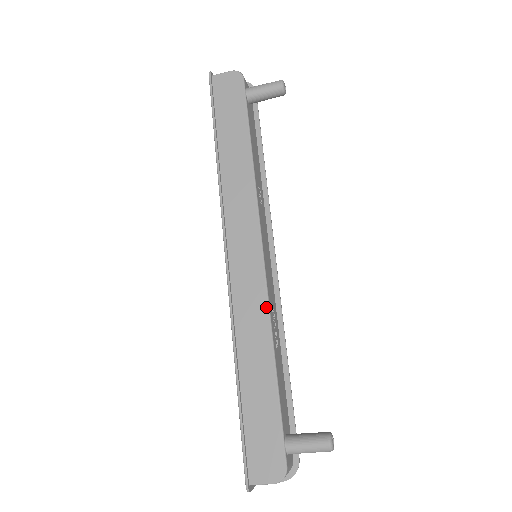
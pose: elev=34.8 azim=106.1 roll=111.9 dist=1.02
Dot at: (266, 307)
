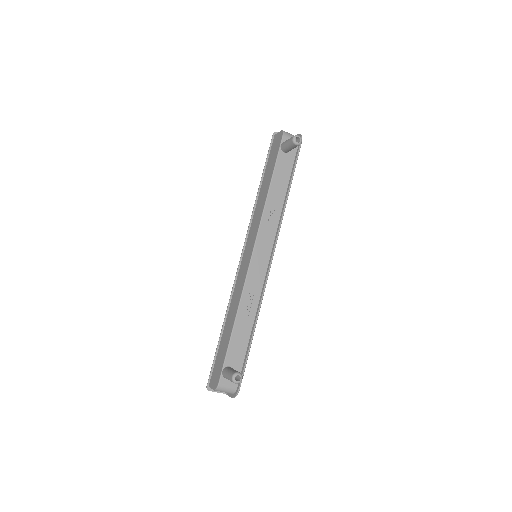
Dot at: (242, 288)
